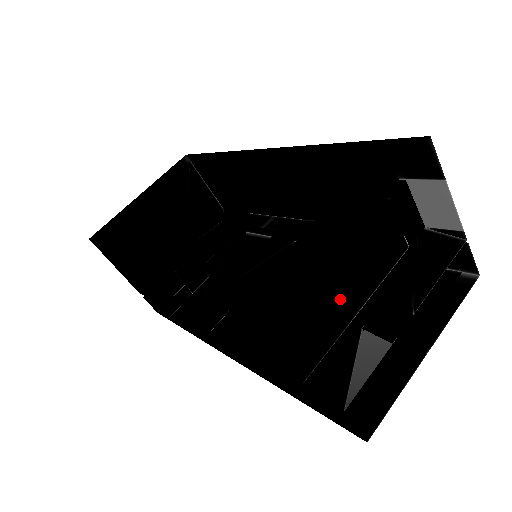
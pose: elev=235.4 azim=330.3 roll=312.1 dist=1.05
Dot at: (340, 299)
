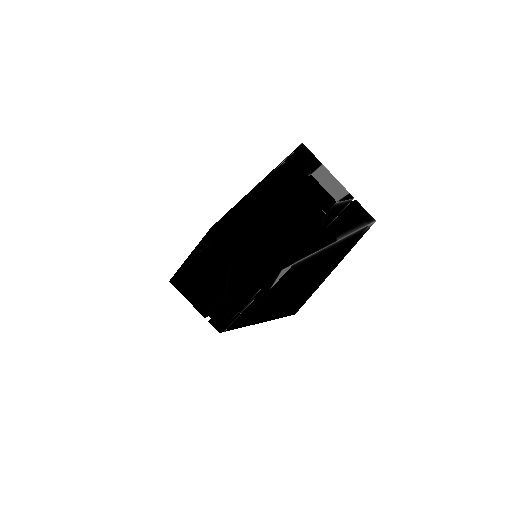
Dot at: (274, 241)
